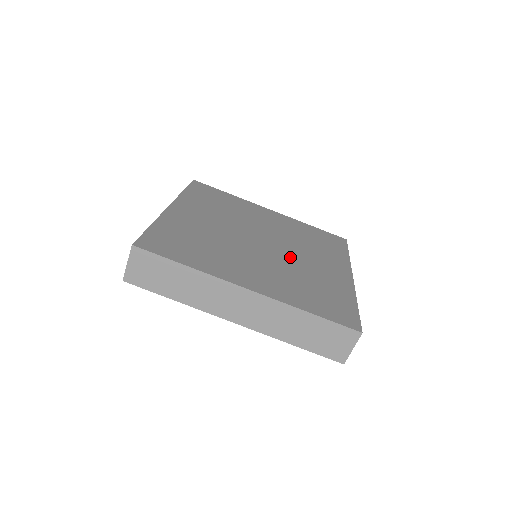
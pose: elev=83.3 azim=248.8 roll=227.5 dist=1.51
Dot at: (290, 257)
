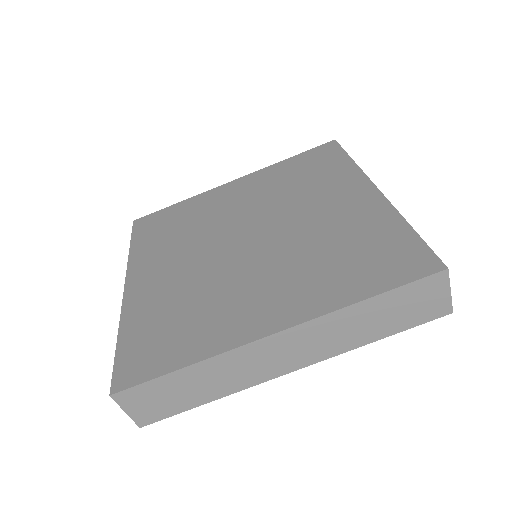
Dot at: (291, 230)
